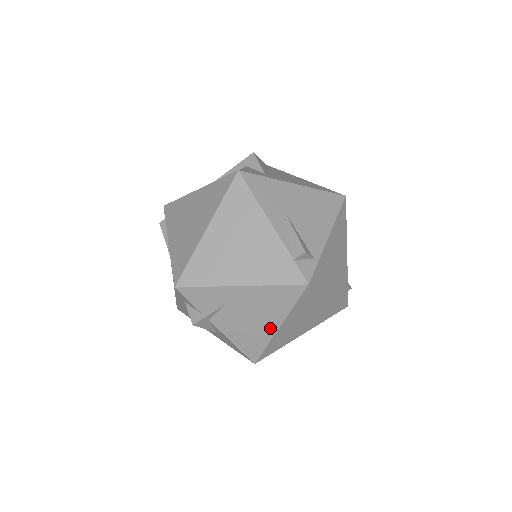
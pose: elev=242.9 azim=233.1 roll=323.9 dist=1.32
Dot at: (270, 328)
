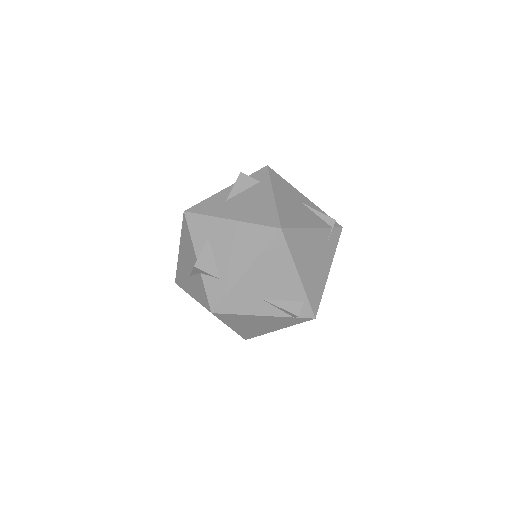
Dot at: occluded
